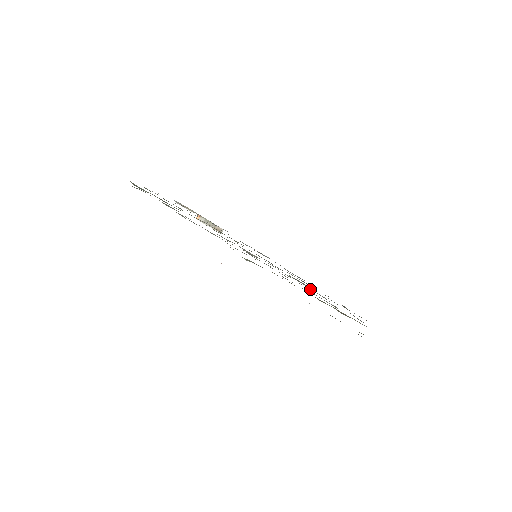
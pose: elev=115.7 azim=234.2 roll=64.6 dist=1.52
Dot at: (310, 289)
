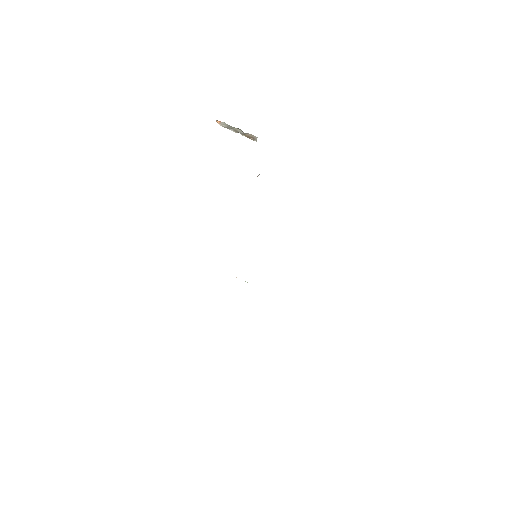
Dot at: occluded
